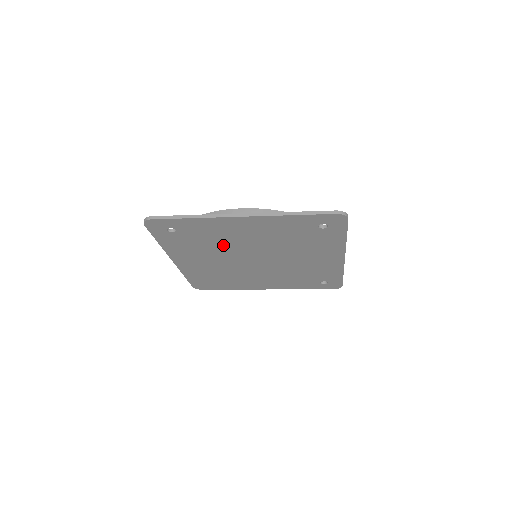
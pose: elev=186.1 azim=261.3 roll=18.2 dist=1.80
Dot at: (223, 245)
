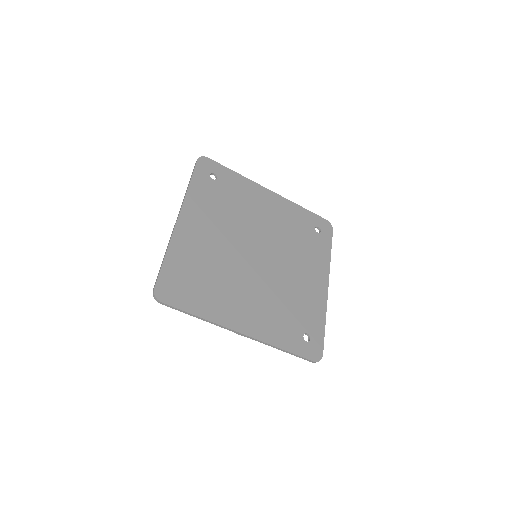
Dot at: (241, 217)
